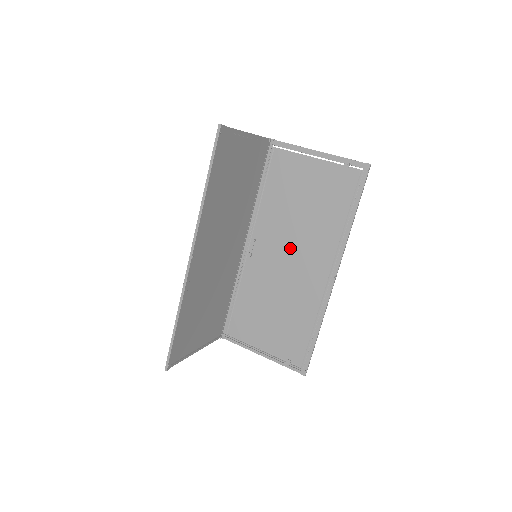
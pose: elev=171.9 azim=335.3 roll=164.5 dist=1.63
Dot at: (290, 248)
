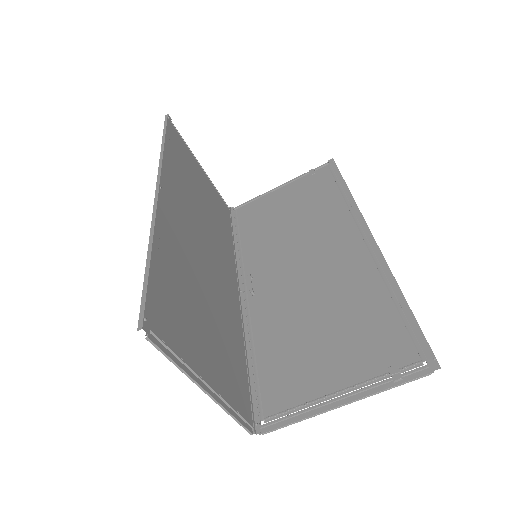
Dot at: (298, 254)
